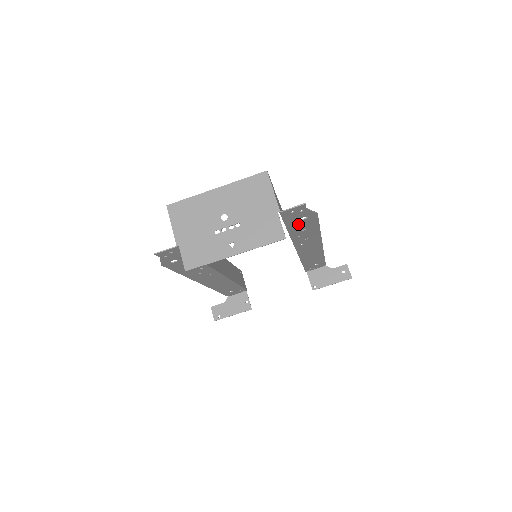
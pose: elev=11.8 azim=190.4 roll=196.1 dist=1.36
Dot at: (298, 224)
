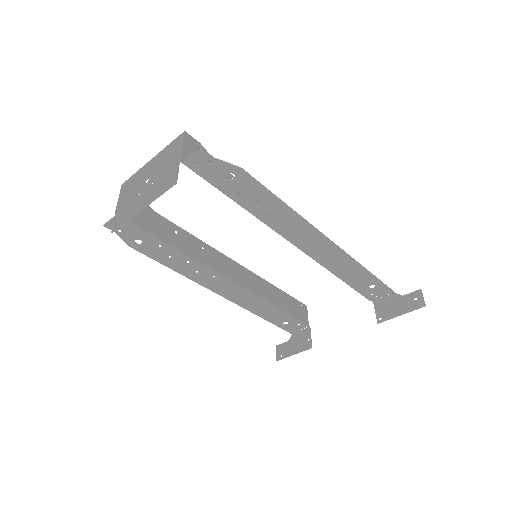
Dot at: (236, 189)
